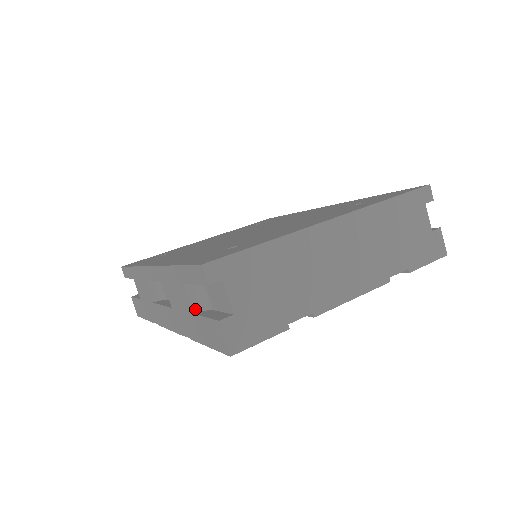
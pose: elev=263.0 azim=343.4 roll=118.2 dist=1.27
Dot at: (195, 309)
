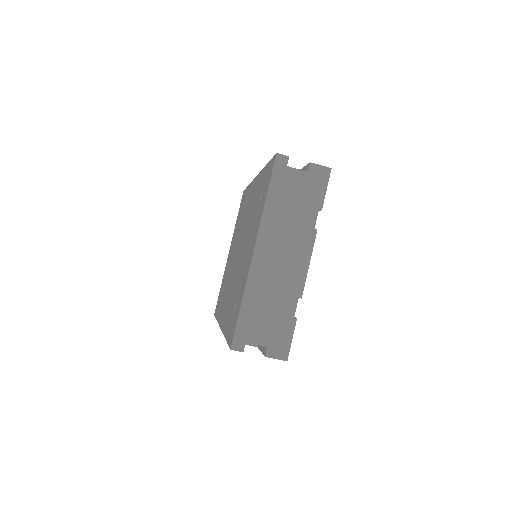
Dot at: (256, 345)
